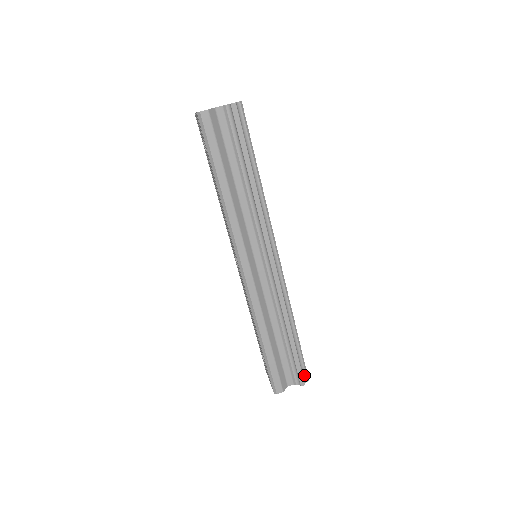
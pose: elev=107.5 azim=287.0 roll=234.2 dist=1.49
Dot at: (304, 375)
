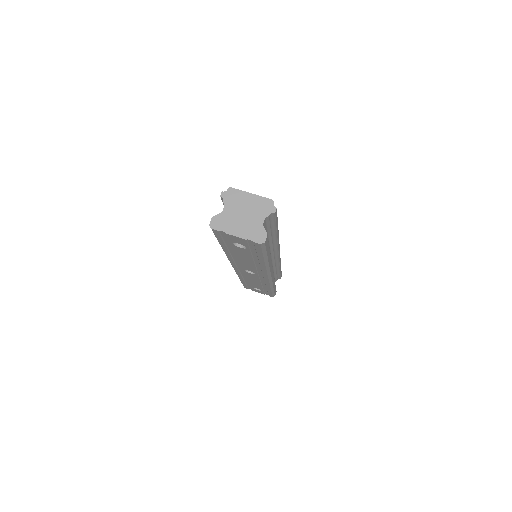
Dot at: occluded
